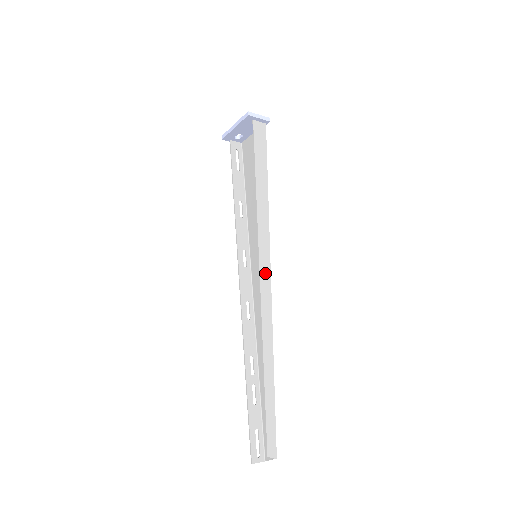
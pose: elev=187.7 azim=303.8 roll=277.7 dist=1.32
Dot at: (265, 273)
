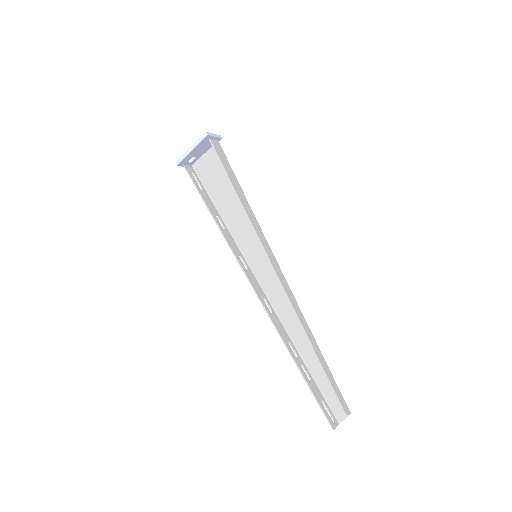
Dot at: (275, 265)
